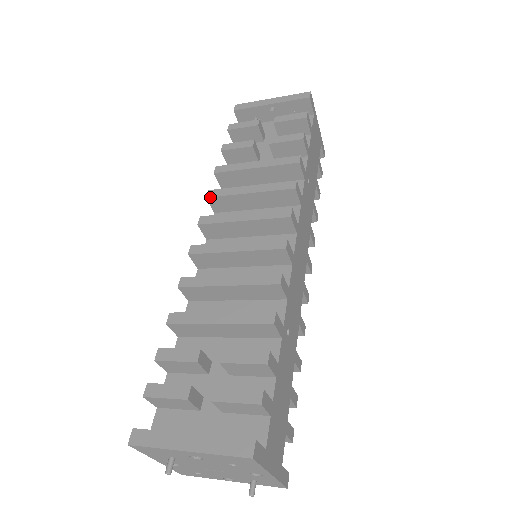
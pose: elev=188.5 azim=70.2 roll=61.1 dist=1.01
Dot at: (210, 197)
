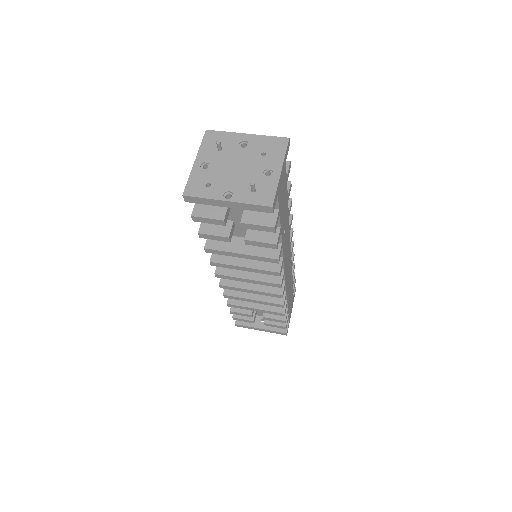
Dot at: occluded
